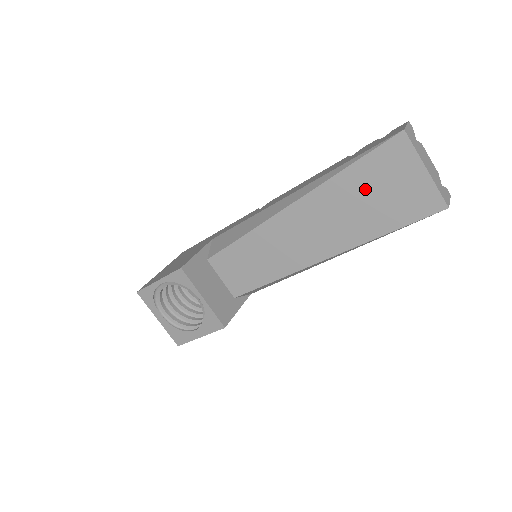
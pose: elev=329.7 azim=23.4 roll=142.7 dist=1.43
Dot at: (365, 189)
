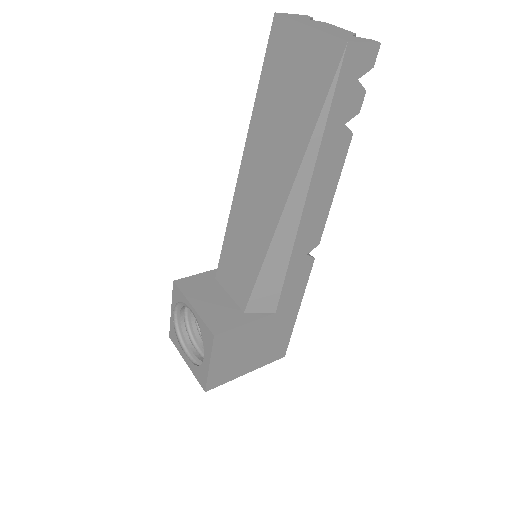
Dot at: (277, 98)
